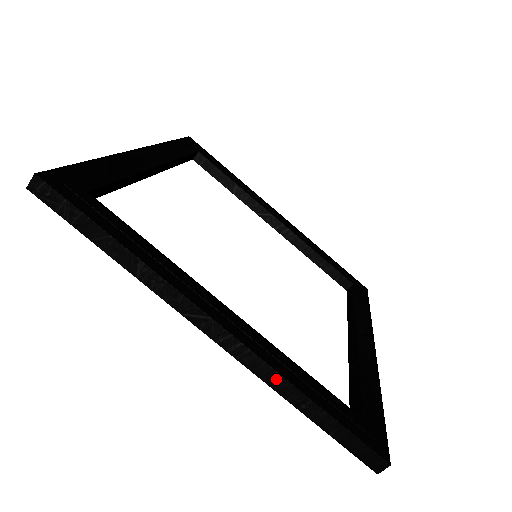
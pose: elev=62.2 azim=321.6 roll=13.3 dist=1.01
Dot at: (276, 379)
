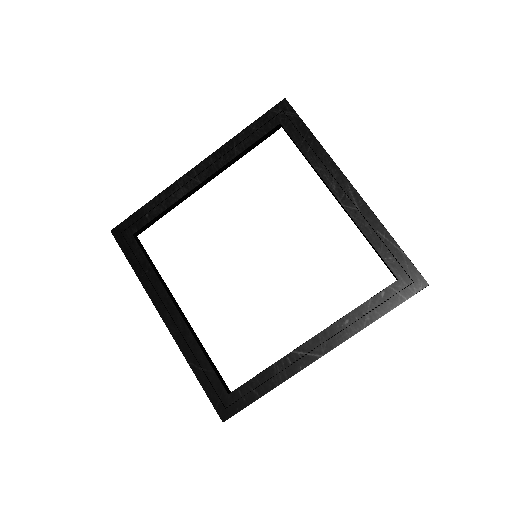
Dot at: occluded
